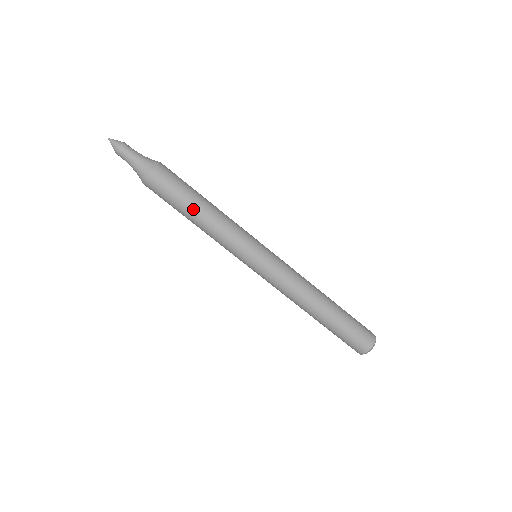
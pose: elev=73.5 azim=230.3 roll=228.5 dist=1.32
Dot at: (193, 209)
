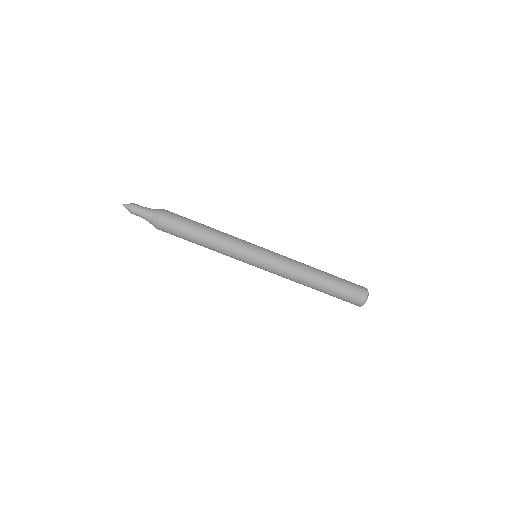
Dot at: (196, 243)
